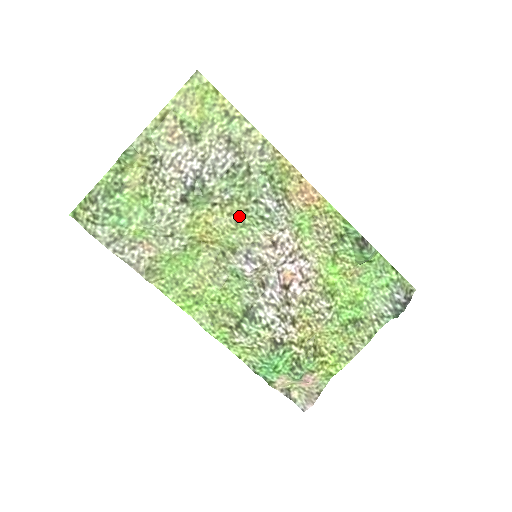
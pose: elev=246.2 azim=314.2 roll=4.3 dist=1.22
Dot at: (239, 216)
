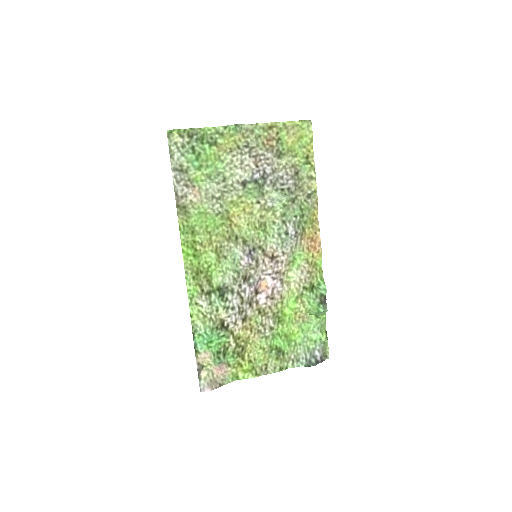
Dot at: (266, 222)
